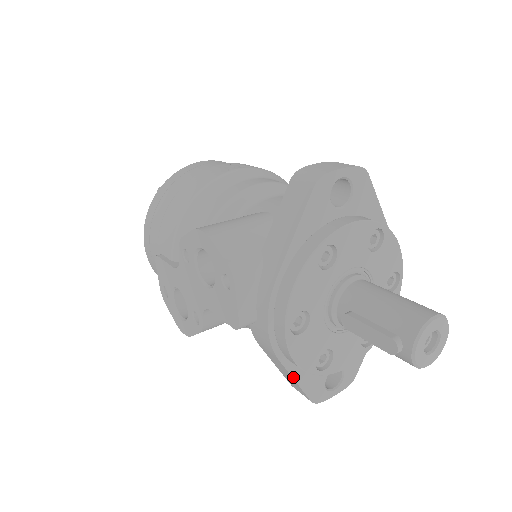
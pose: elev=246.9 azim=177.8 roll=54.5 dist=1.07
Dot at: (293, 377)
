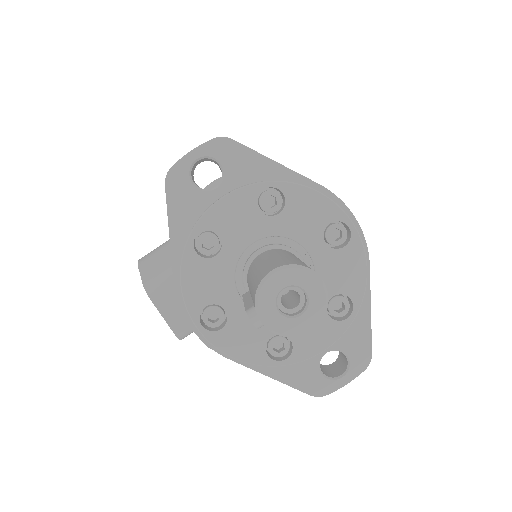
Dot at: (263, 373)
